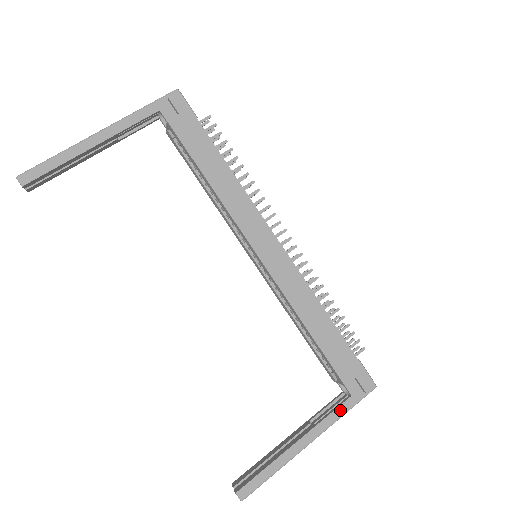
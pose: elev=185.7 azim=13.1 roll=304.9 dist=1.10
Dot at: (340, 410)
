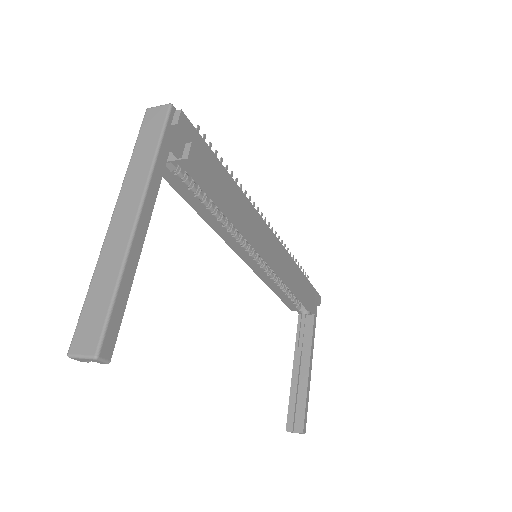
Dot at: (314, 328)
